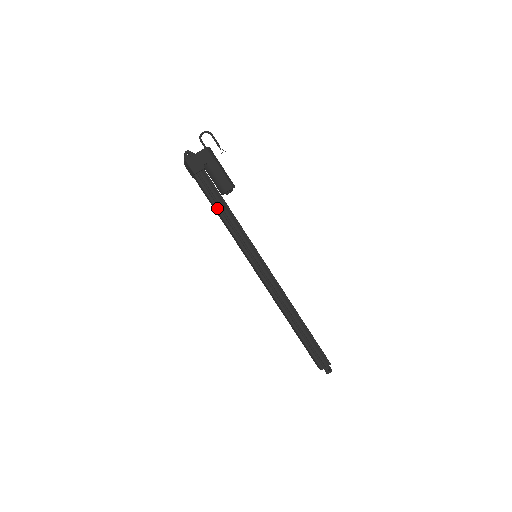
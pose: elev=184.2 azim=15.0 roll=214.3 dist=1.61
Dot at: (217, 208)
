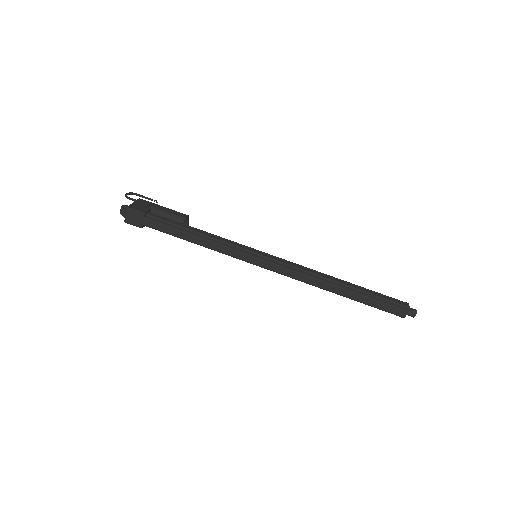
Dot at: (187, 232)
